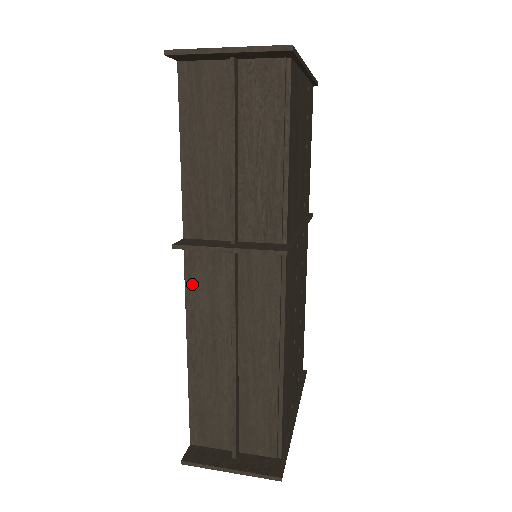
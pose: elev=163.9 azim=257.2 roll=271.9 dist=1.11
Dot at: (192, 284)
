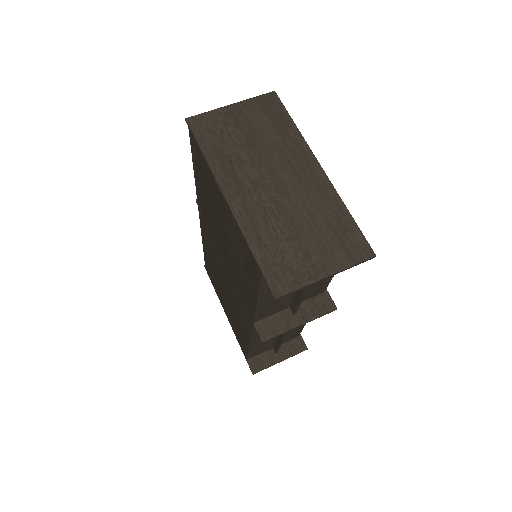
Dot at: occluded
